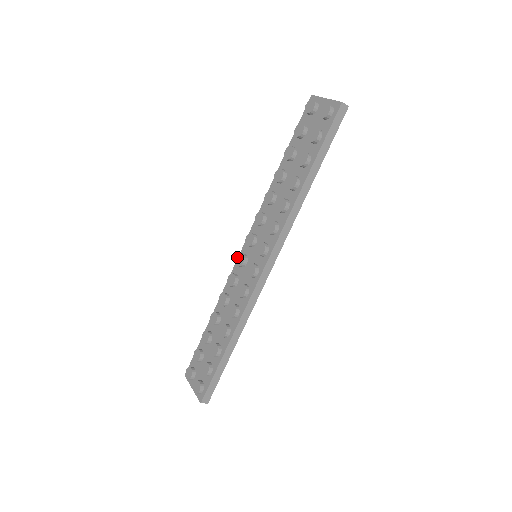
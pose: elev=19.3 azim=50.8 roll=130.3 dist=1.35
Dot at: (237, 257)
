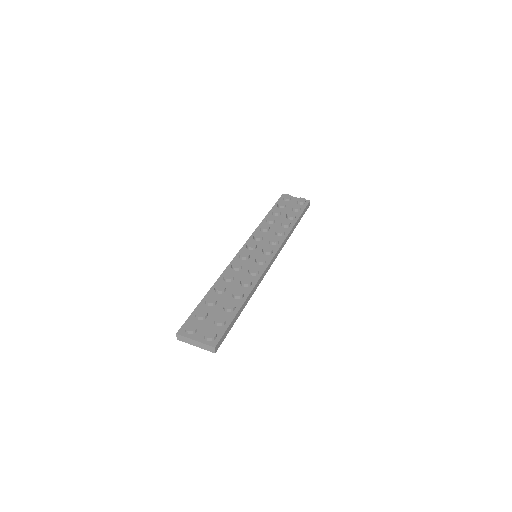
Dot at: (240, 253)
